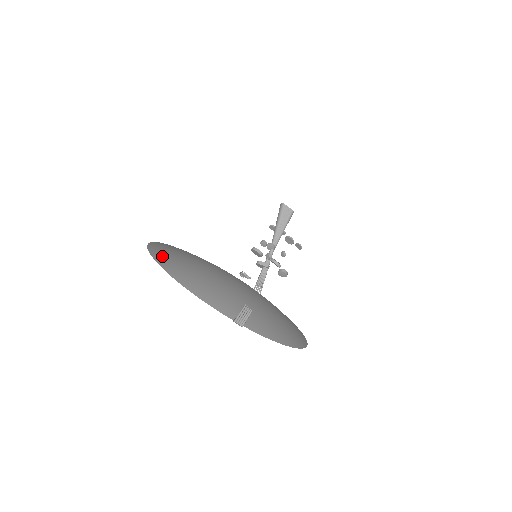
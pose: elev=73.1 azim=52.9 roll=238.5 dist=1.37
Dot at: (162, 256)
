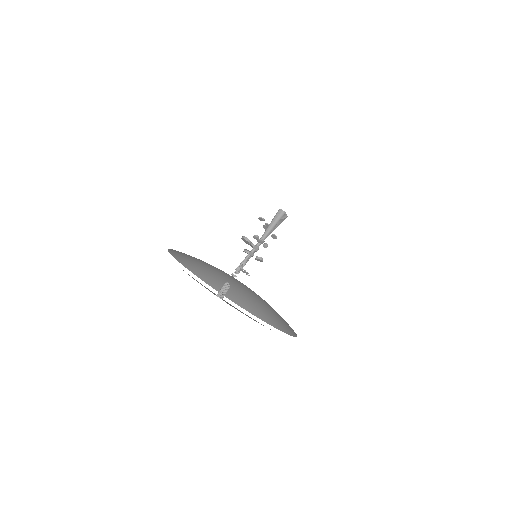
Dot at: occluded
